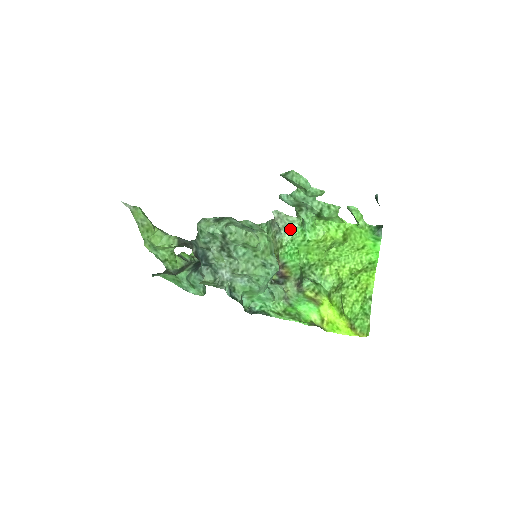
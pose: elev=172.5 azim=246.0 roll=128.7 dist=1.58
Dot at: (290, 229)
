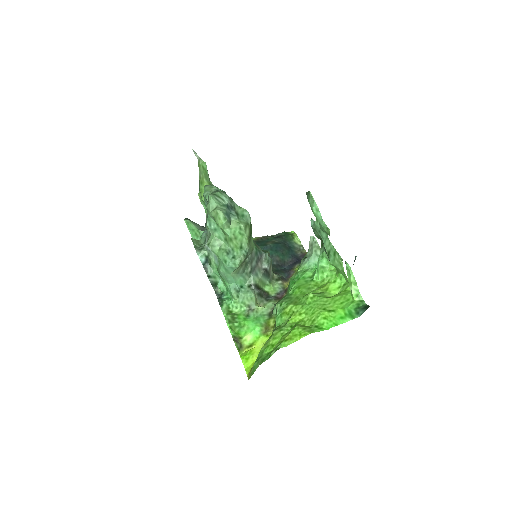
Dot at: (312, 261)
